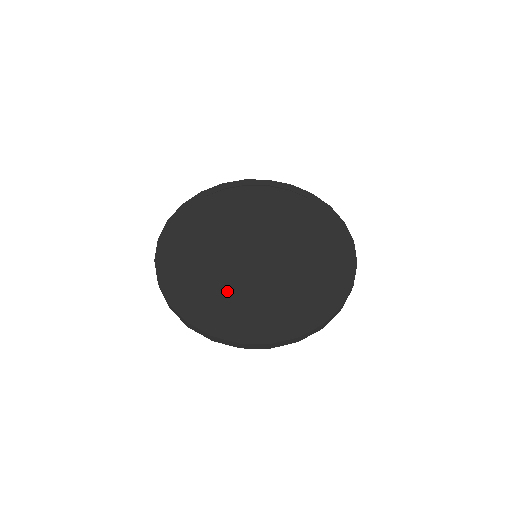
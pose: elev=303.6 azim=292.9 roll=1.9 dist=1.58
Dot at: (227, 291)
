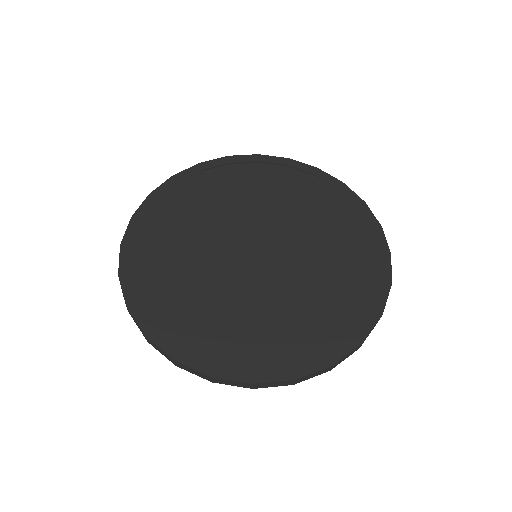
Dot at: (192, 272)
